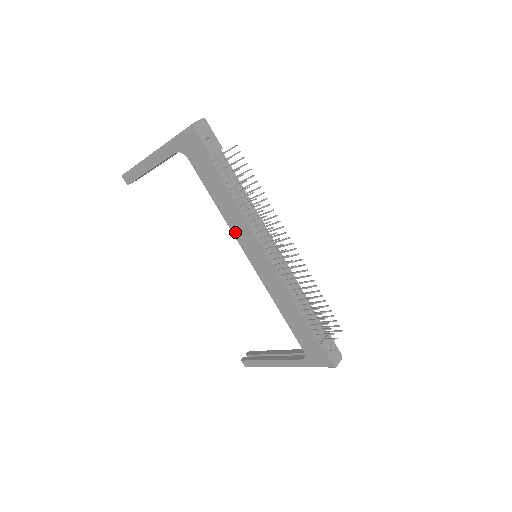
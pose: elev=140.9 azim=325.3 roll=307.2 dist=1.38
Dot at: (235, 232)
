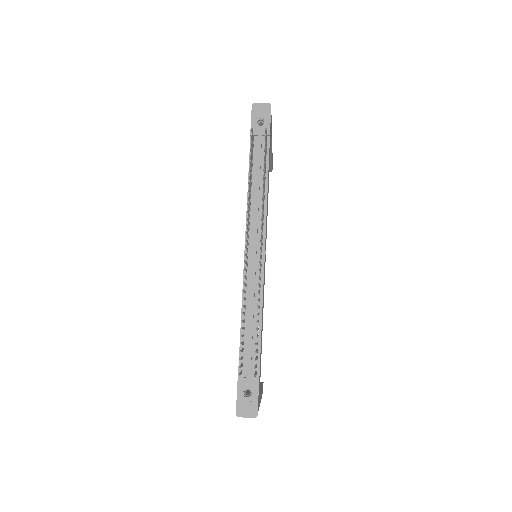
Dot at: occluded
